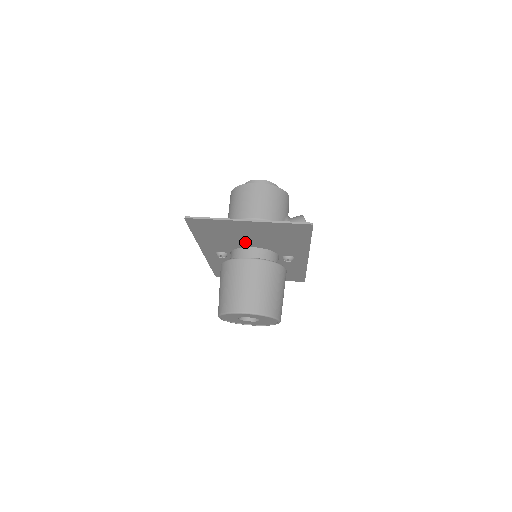
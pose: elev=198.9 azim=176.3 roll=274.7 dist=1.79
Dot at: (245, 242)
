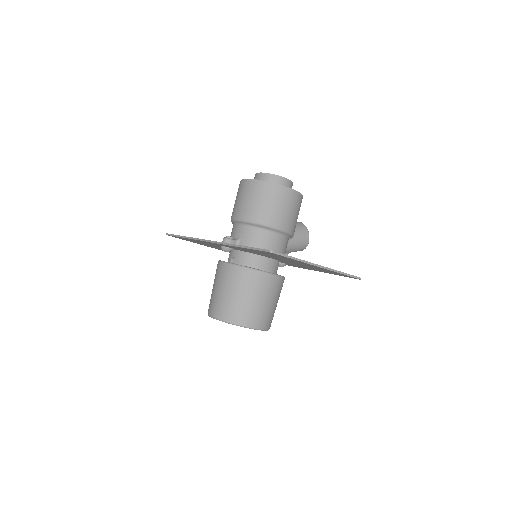
Dot at: (274, 258)
